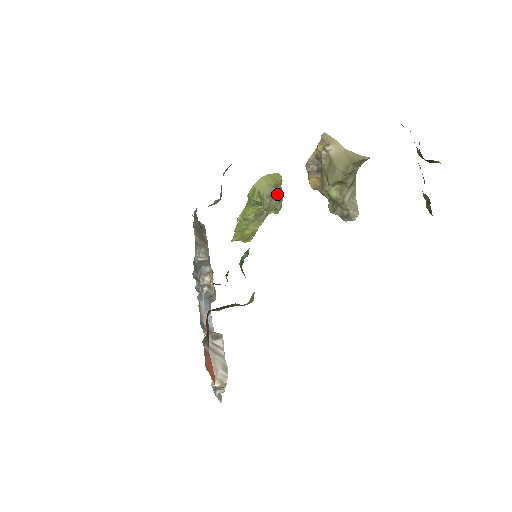
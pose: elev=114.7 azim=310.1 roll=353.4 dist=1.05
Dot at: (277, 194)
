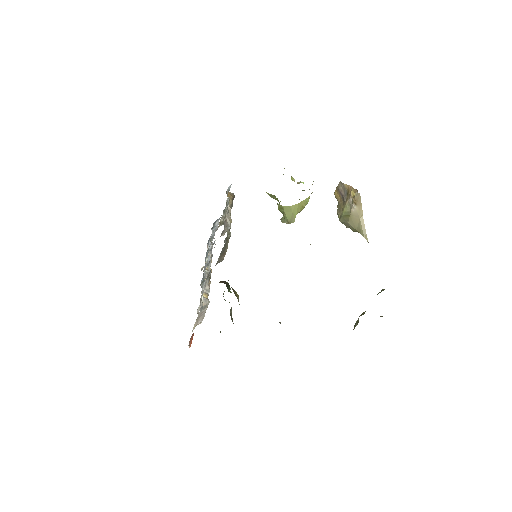
Dot at: occluded
